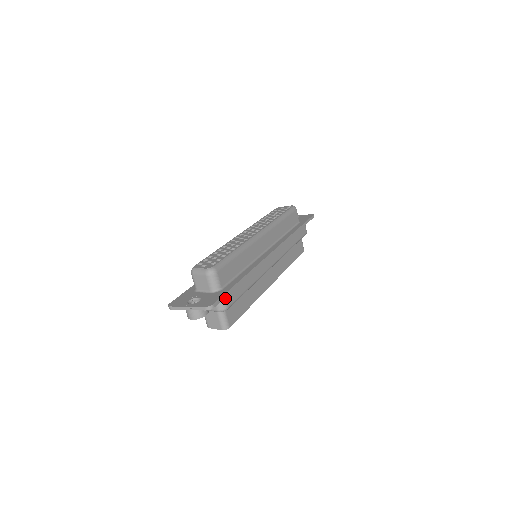
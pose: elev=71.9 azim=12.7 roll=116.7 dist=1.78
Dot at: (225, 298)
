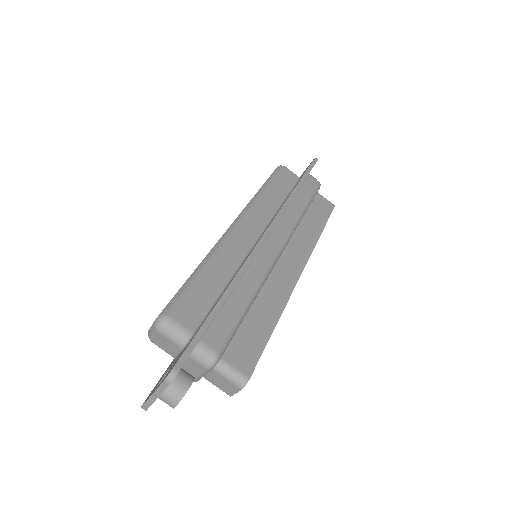
Dot at: (202, 344)
